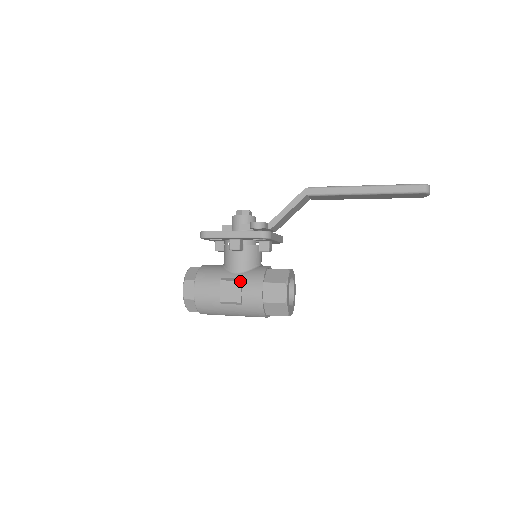
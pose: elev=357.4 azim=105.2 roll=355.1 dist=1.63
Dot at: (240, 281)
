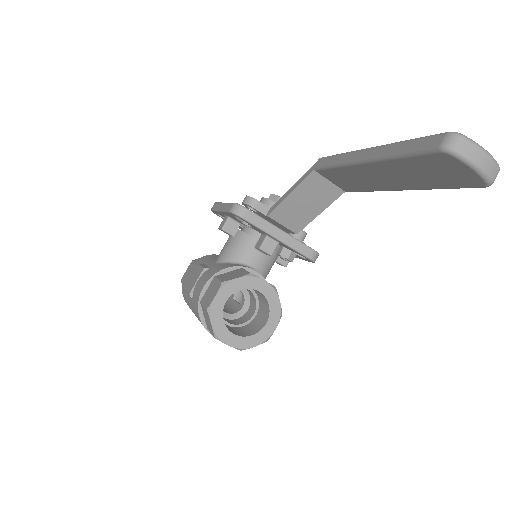
Dot at: (203, 268)
